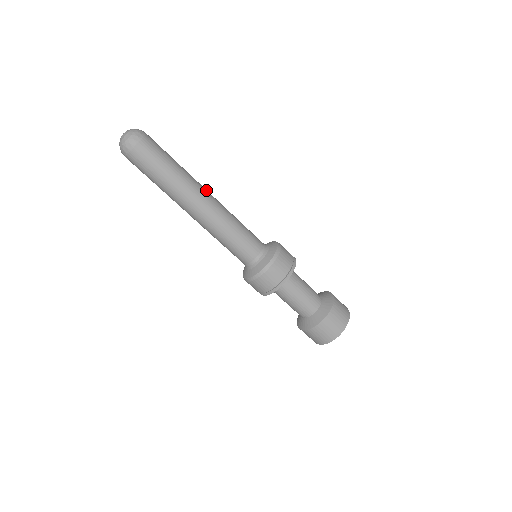
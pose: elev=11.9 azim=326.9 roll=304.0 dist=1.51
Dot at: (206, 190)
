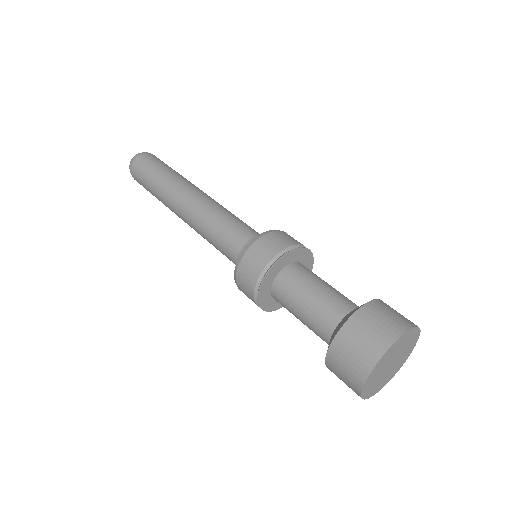
Dot at: (193, 188)
